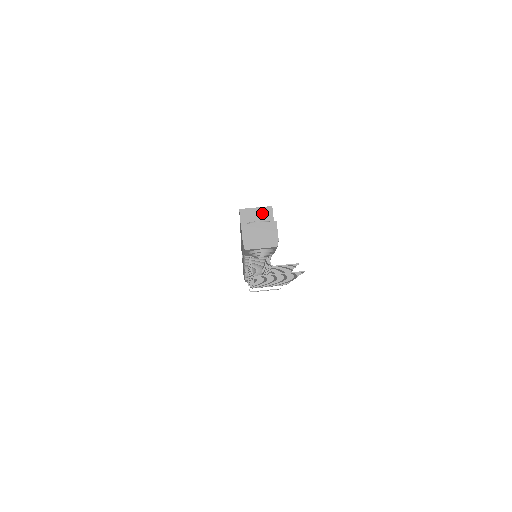
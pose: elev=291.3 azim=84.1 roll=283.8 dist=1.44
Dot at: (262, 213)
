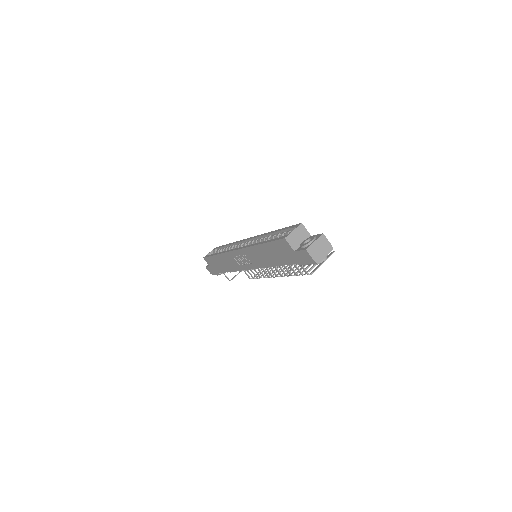
Dot at: (299, 232)
